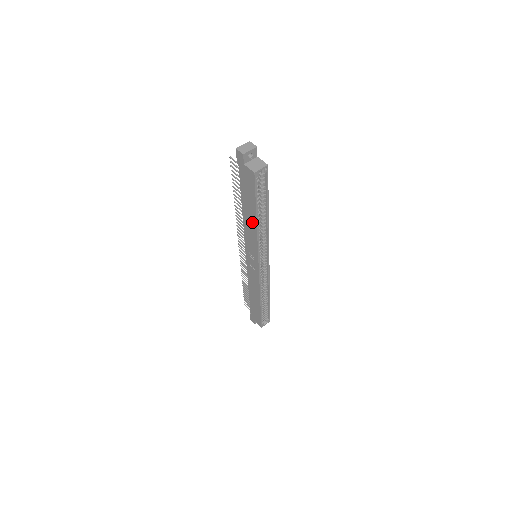
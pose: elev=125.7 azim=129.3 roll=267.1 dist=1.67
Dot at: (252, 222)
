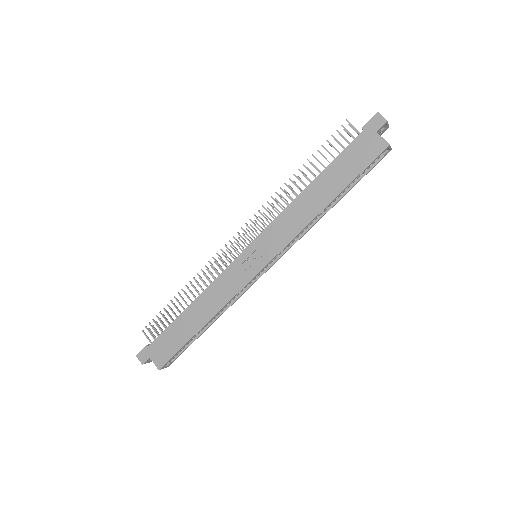
Dot at: (317, 203)
